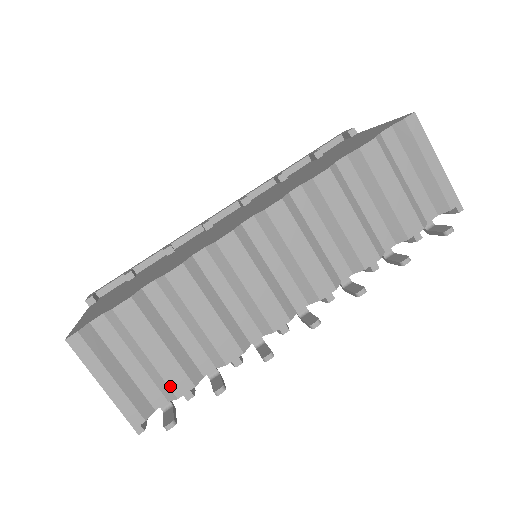
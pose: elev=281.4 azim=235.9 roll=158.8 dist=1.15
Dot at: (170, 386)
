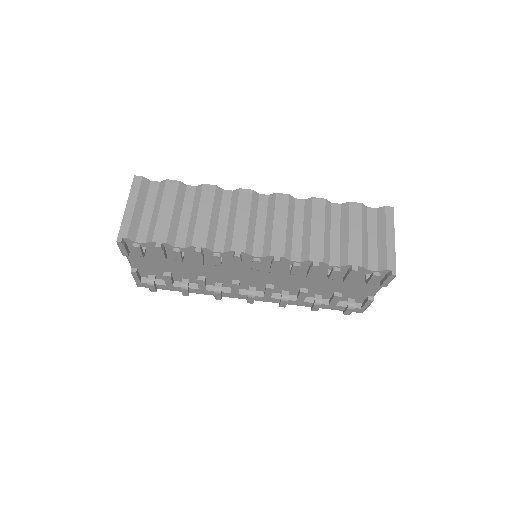
Dot at: (155, 232)
